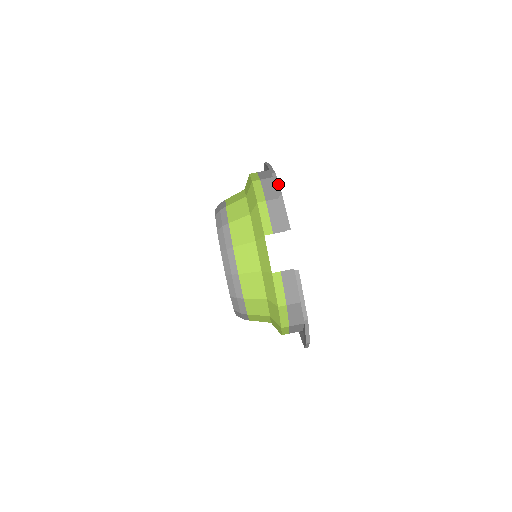
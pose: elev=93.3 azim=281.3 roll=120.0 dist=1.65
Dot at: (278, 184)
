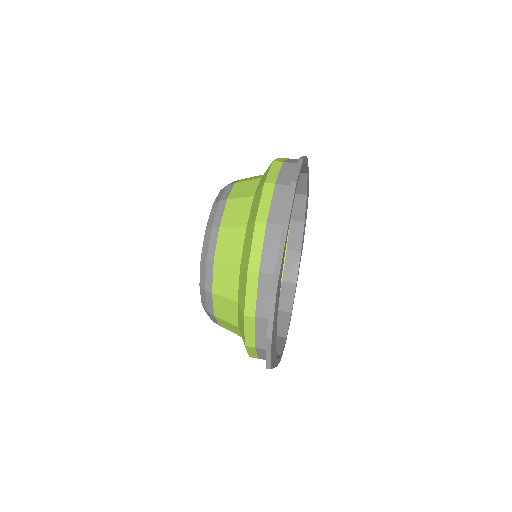
Dot at: (304, 157)
